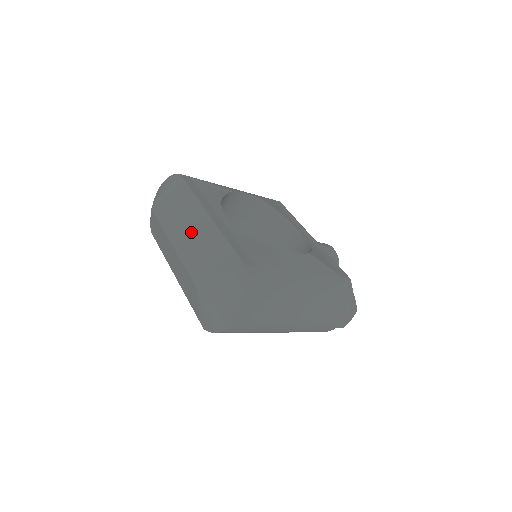
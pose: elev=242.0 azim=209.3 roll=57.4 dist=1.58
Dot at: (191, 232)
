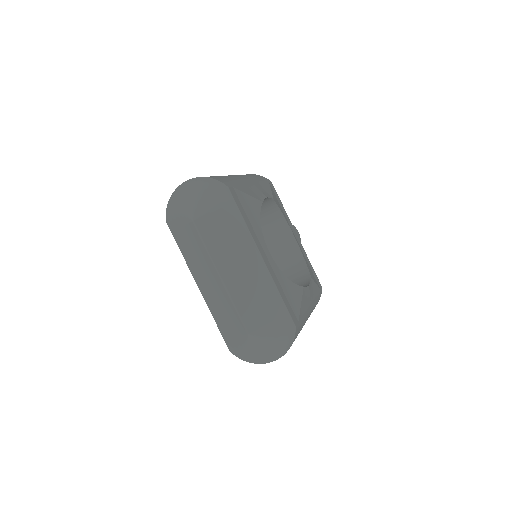
Dot at: (243, 272)
